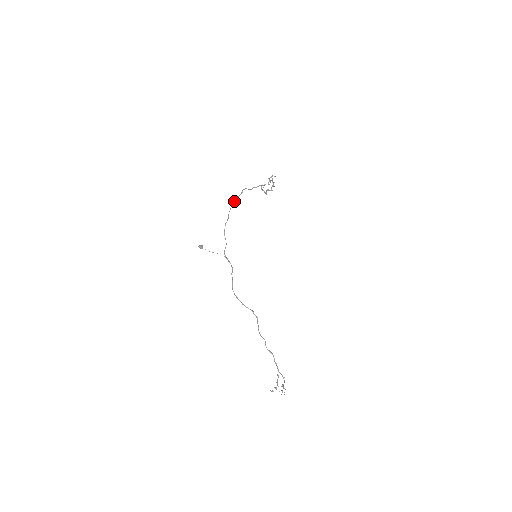
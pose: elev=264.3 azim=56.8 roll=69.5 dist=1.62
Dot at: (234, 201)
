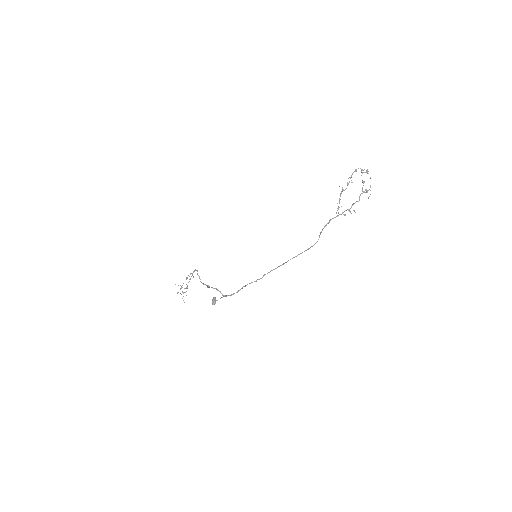
Dot at: occluded
